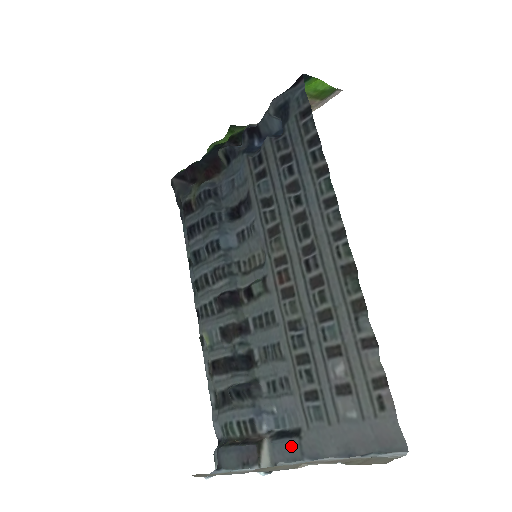
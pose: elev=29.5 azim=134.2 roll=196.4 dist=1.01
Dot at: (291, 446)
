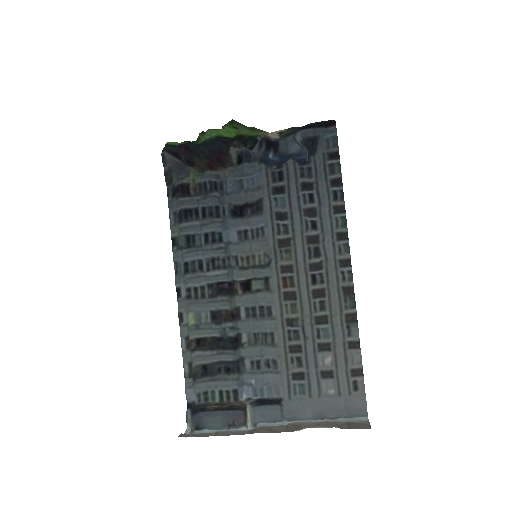
Dot at: (273, 411)
